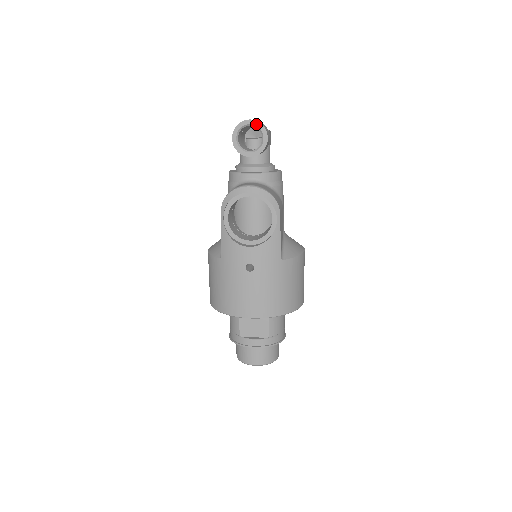
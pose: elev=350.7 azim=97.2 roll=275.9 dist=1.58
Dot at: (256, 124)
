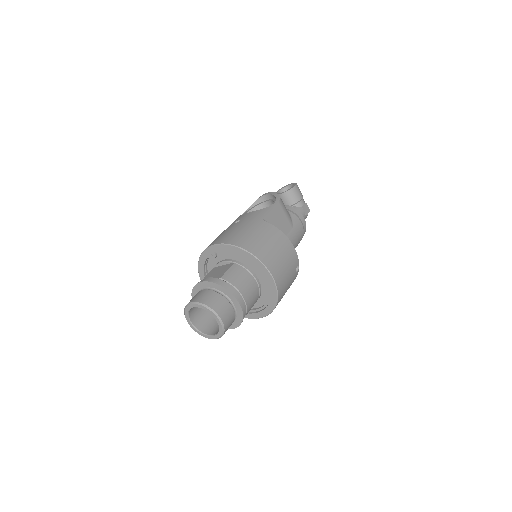
Dot at: (293, 184)
